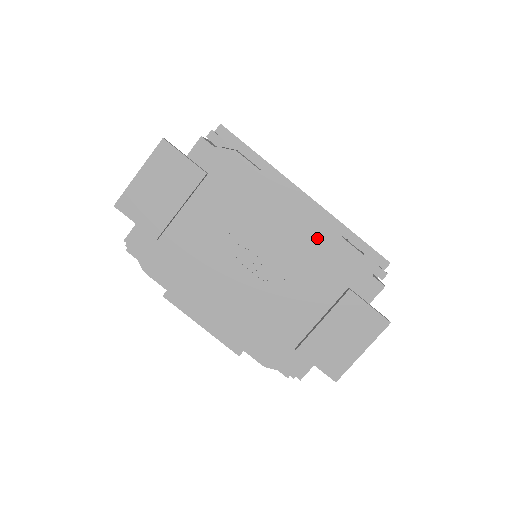
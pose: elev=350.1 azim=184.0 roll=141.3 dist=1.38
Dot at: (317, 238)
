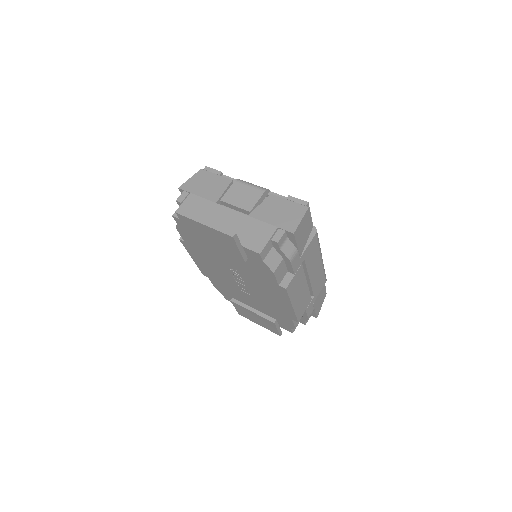
Dot at: (280, 309)
